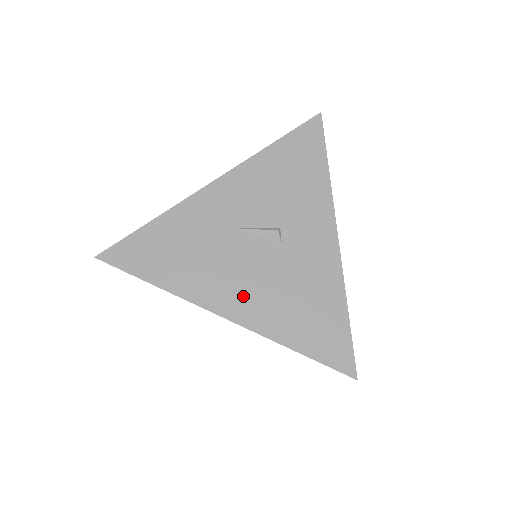
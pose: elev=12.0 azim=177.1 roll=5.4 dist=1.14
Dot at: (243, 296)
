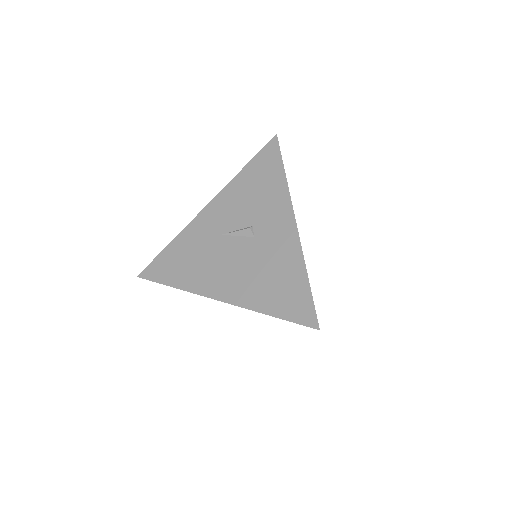
Dot at: (229, 282)
